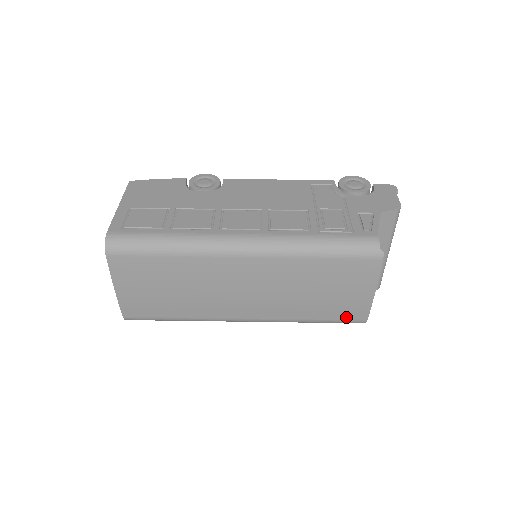
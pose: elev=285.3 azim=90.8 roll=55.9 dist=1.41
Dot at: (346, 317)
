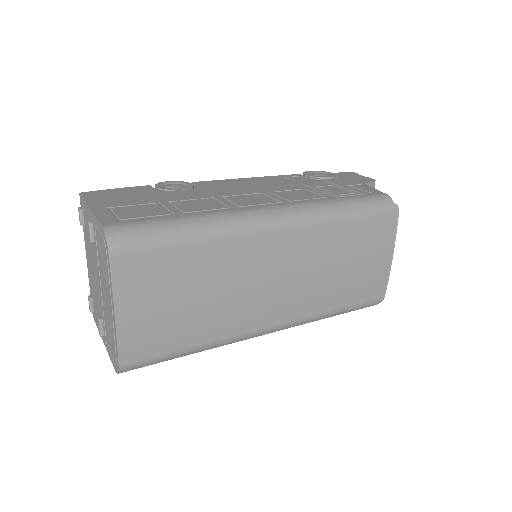
Dot at: (368, 297)
